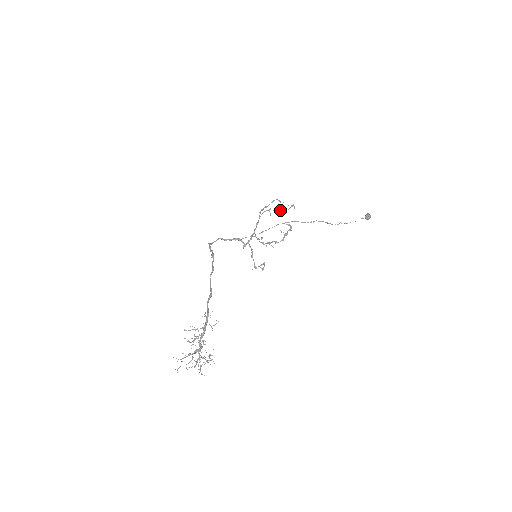
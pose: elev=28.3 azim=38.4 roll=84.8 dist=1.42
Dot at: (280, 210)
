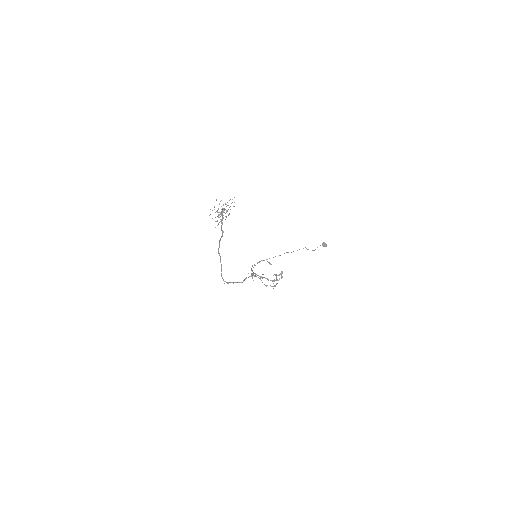
Dot at: occluded
